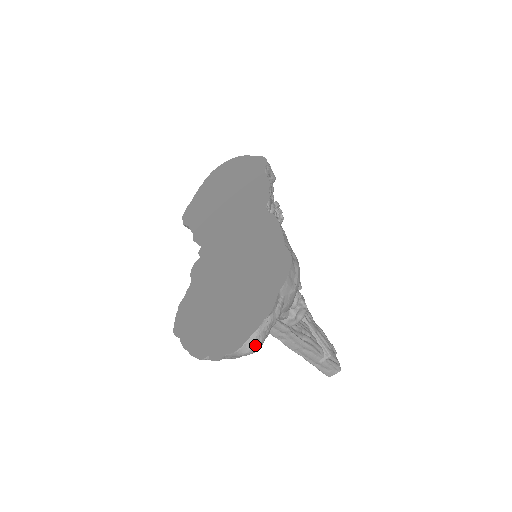
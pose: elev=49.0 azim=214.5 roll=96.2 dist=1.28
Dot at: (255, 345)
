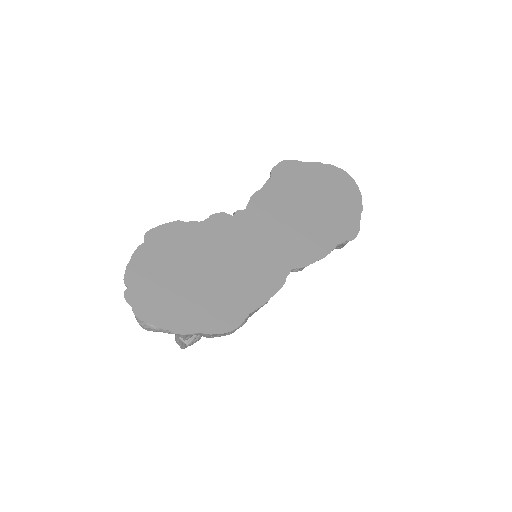
Dot at: (147, 328)
